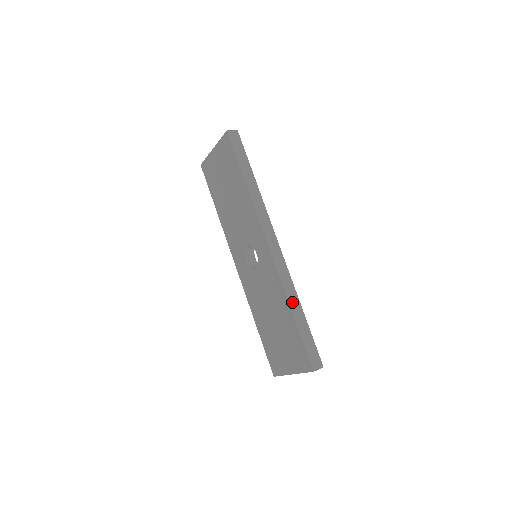
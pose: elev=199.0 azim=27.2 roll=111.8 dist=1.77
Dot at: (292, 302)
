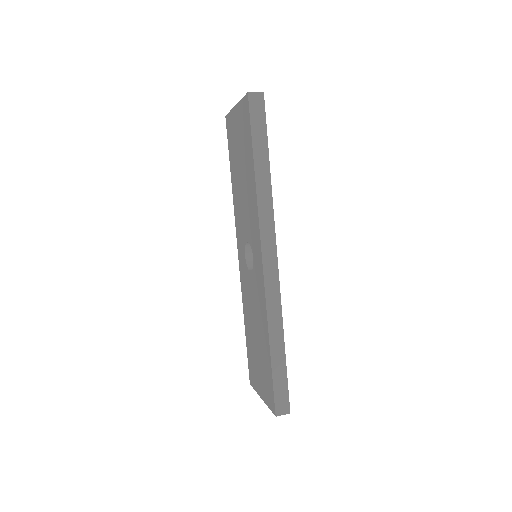
Dot at: (273, 333)
